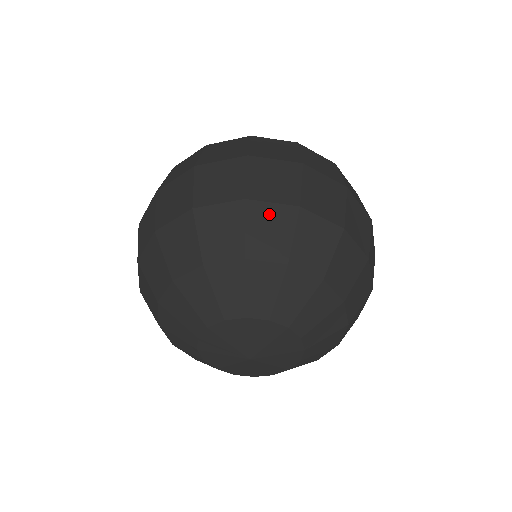
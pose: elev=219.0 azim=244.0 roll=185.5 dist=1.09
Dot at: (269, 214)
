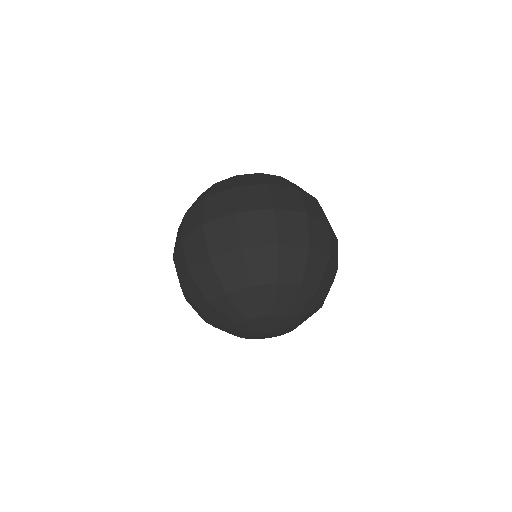
Dot at: (292, 253)
